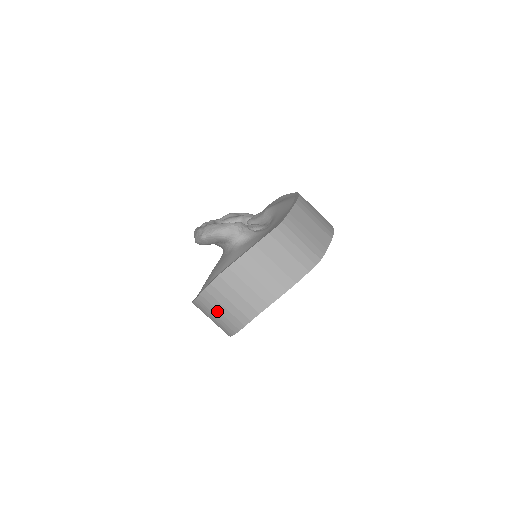
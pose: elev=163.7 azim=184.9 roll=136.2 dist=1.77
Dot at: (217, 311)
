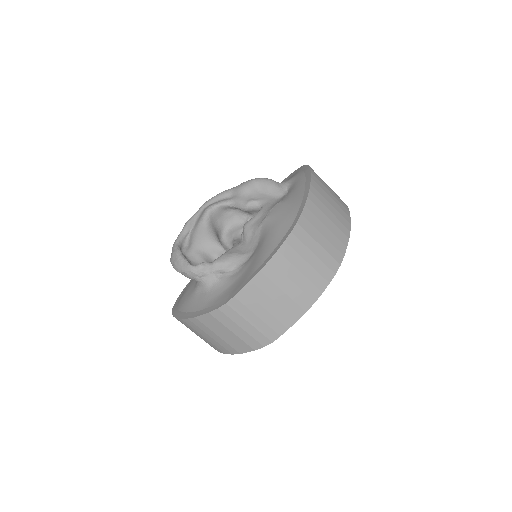
Dot at: occluded
